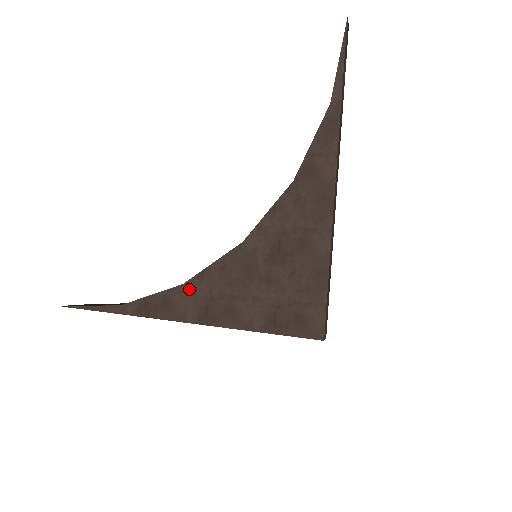
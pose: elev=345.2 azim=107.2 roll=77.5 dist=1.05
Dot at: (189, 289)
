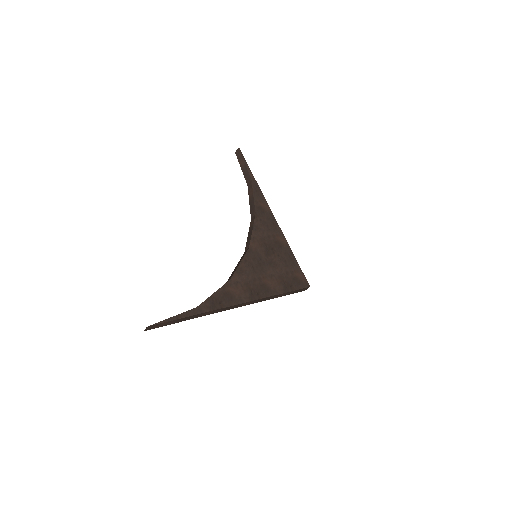
Dot at: (235, 281)
